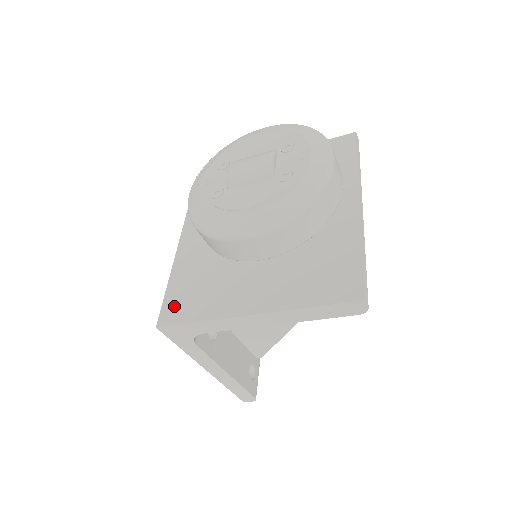
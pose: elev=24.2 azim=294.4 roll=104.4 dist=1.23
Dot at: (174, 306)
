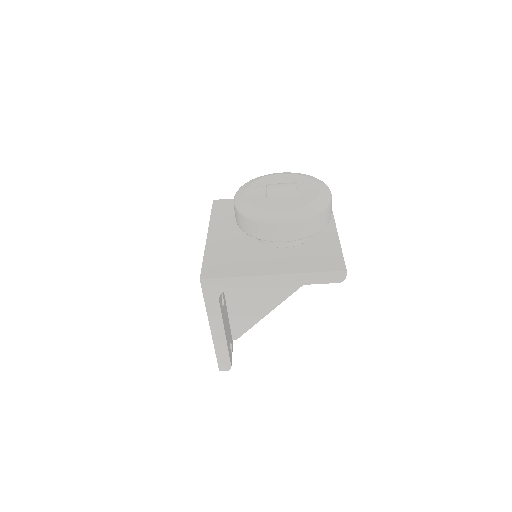
Dot at: (212, 268)
